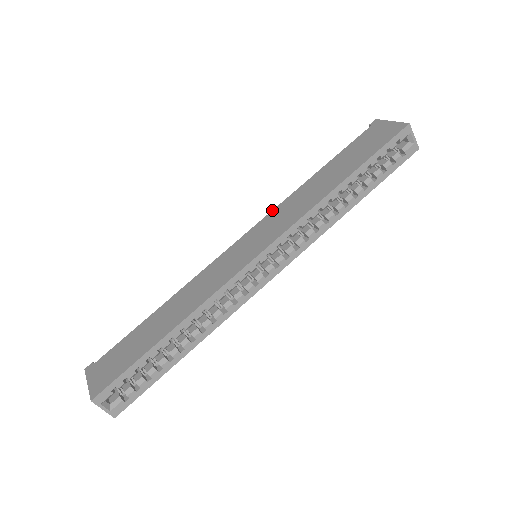
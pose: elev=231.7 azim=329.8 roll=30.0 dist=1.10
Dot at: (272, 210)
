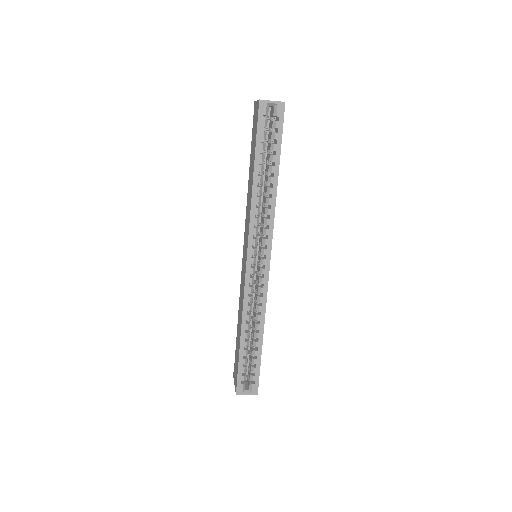
Dot at: (245, 220)
